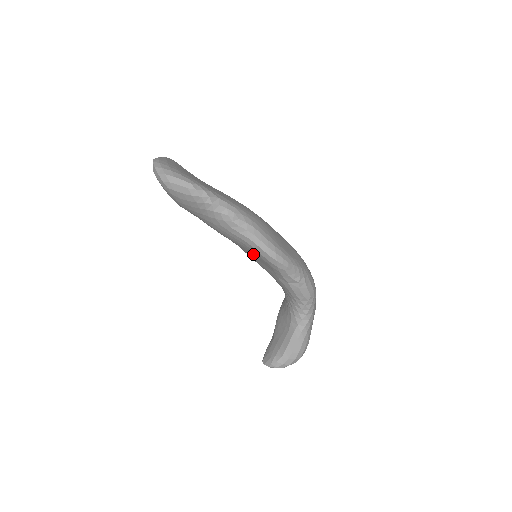
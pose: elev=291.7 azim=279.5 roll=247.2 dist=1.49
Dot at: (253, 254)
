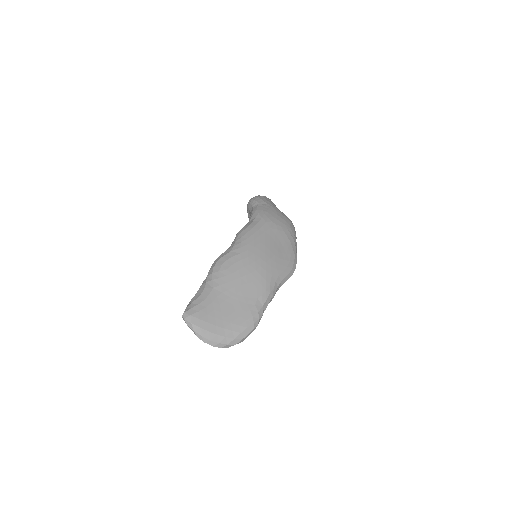
Dot at: occluded
